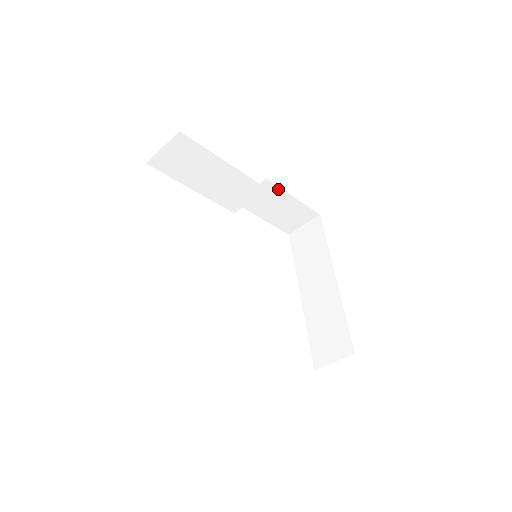
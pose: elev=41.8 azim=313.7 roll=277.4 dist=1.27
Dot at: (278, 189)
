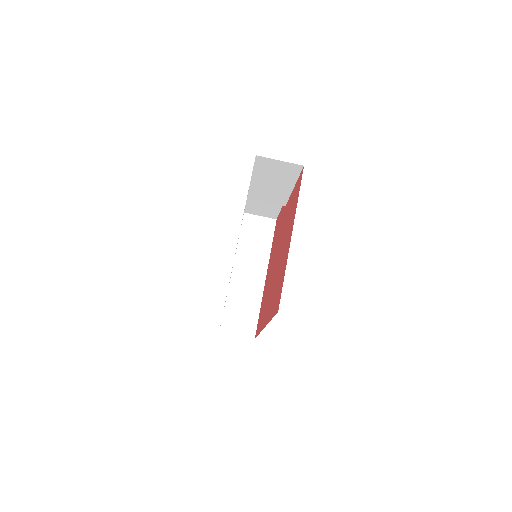
Dot at: occluded
